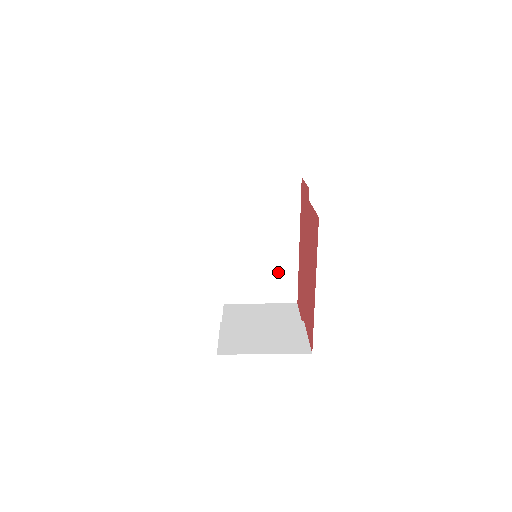
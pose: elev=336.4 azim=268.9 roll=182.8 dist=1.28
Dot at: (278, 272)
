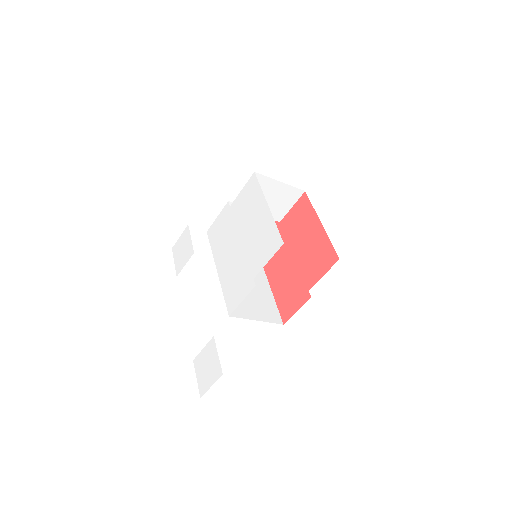
Dot at: (262, 299)
